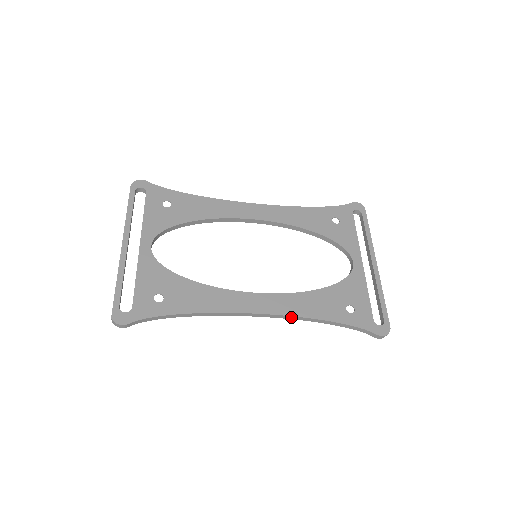
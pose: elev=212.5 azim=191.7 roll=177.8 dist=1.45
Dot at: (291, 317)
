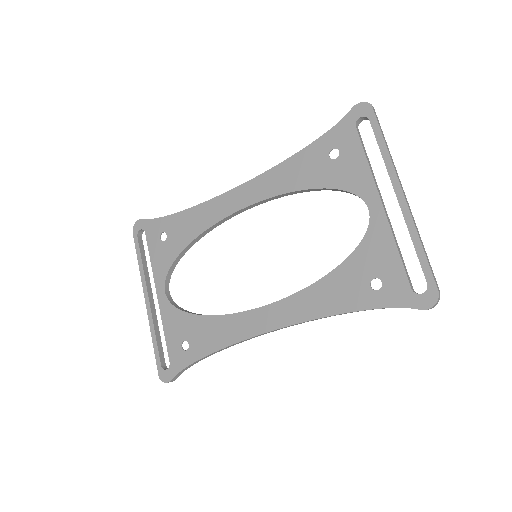
Dot at: (308, 321)
